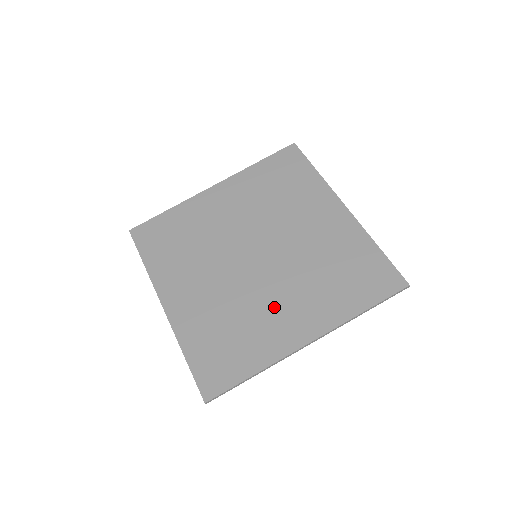
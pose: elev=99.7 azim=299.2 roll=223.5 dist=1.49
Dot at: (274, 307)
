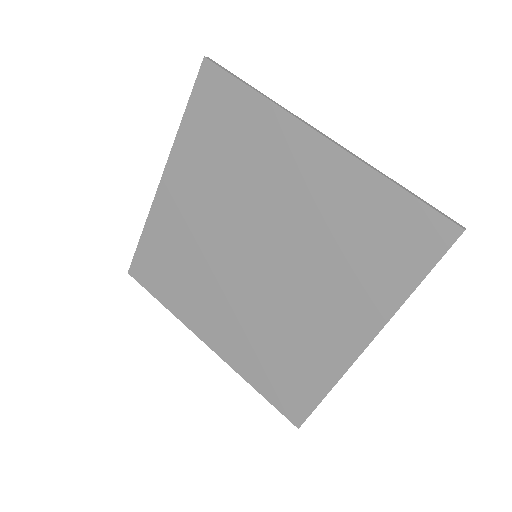
Dot at: (308, 315)
